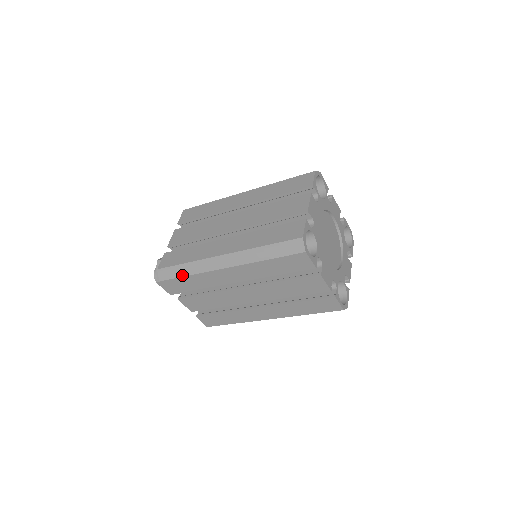
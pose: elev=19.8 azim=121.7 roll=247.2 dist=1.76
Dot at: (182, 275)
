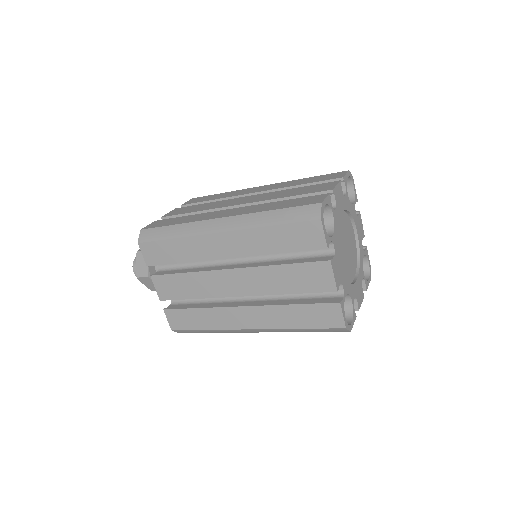
Dot at: occluded
